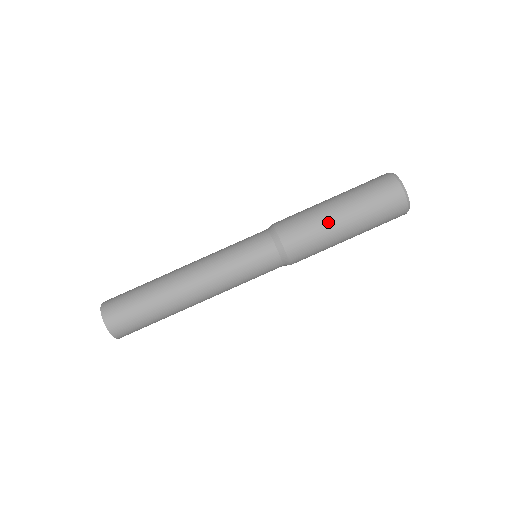
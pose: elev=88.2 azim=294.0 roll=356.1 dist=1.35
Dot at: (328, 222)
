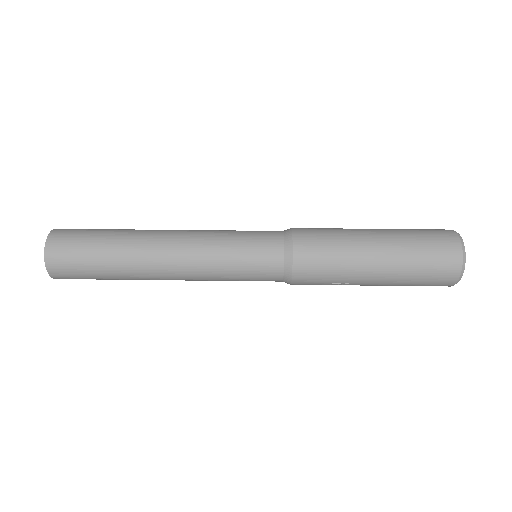
Dot at: occluded
